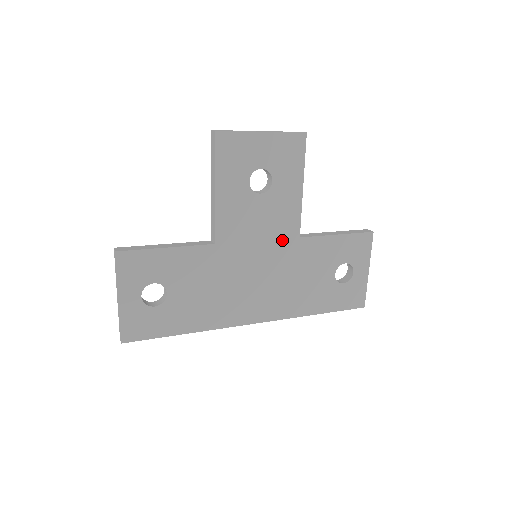
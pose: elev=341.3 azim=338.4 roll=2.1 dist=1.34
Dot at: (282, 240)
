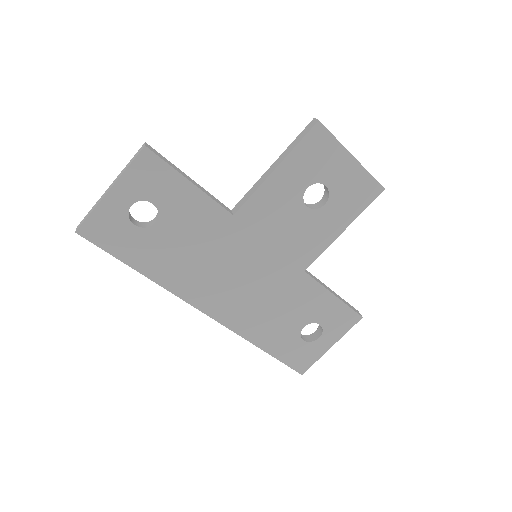
Dot at: (289, 261)
